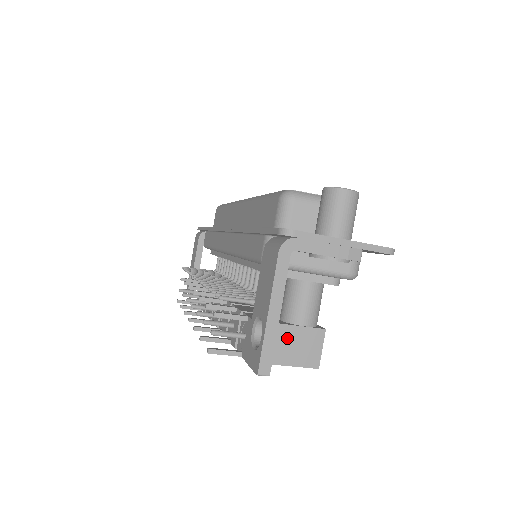
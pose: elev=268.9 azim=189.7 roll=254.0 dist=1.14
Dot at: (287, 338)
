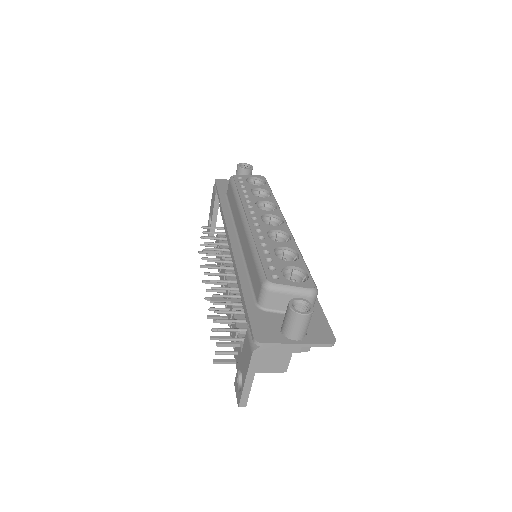
Dot at: (265, 360)
